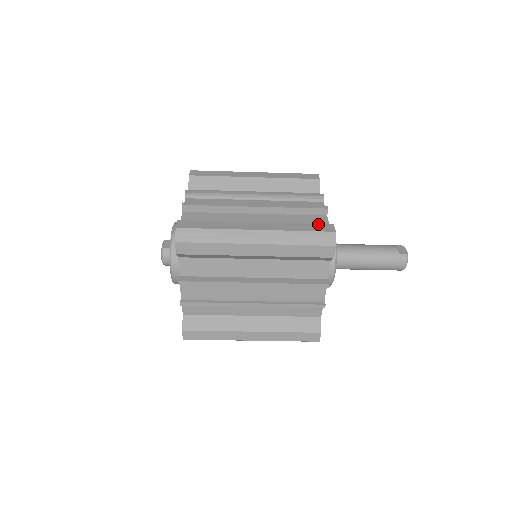
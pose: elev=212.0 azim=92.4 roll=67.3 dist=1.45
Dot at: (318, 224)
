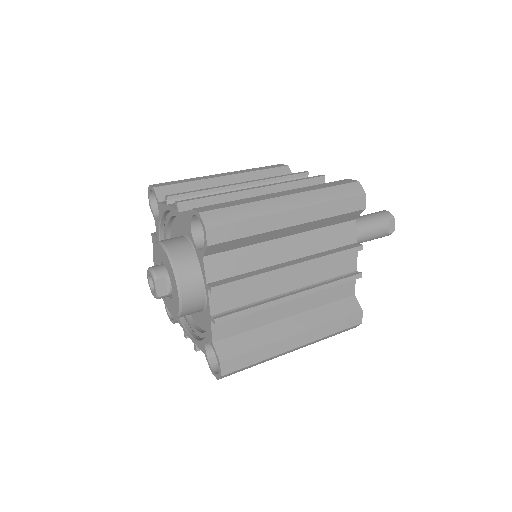
Dot at: (350, 316)
